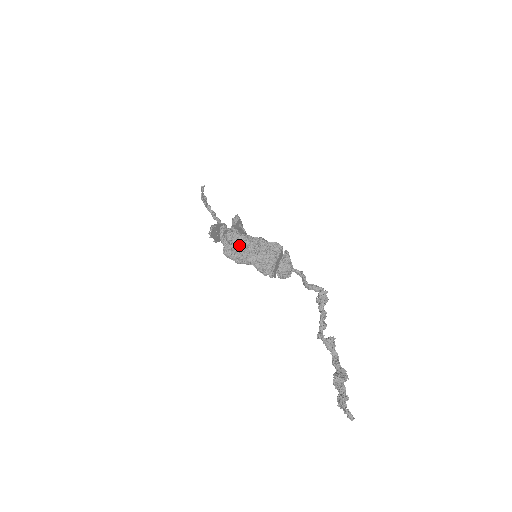
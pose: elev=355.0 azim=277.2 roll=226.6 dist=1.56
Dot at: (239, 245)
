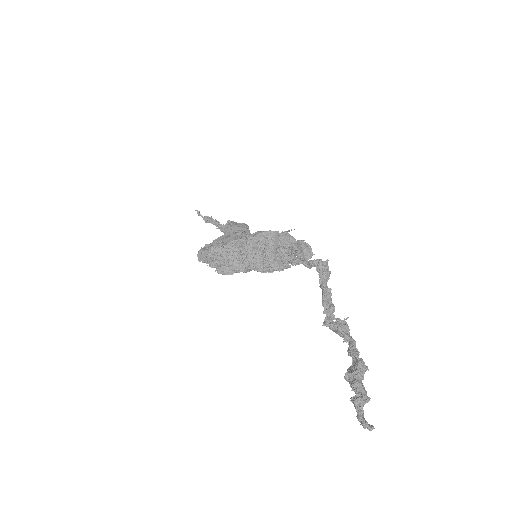
Dot at: (224, 257)
